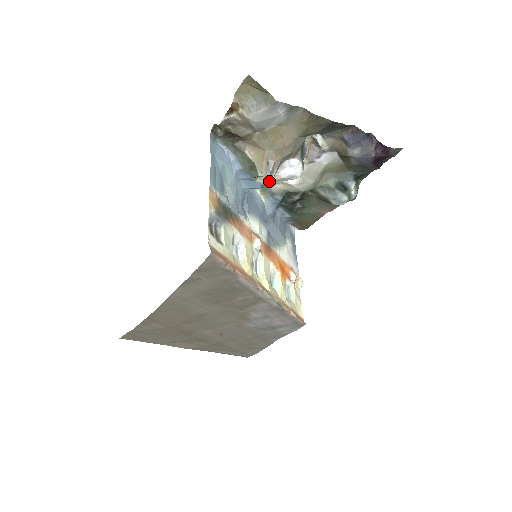
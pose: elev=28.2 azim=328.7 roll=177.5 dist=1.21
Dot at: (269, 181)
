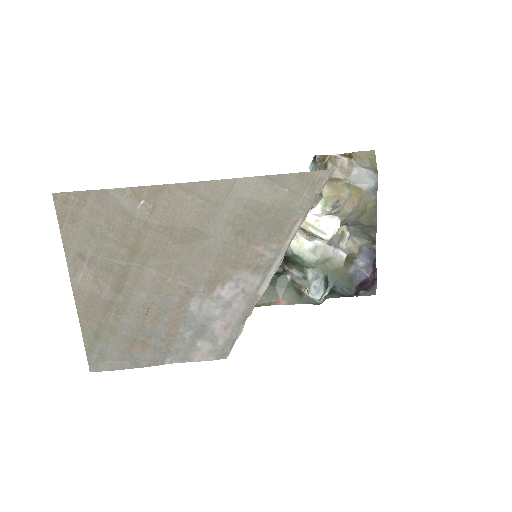
Dot at: (330, 210)
